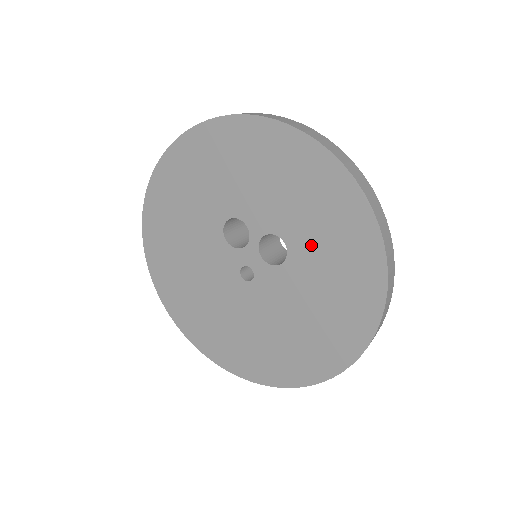
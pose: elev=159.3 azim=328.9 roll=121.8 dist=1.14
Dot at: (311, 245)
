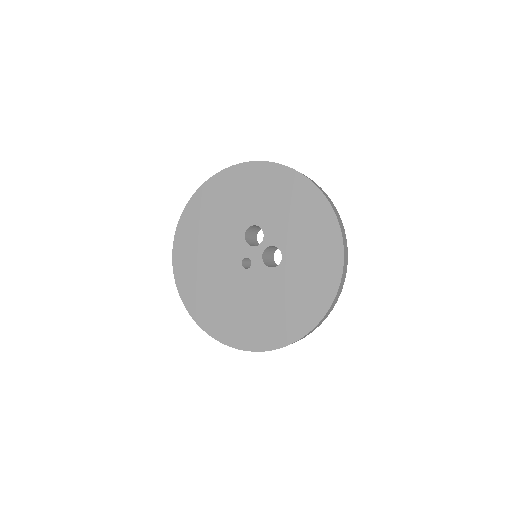
Dot at: (298, 265)
